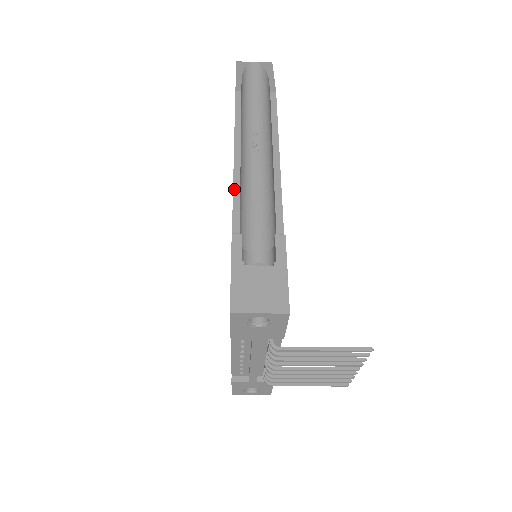
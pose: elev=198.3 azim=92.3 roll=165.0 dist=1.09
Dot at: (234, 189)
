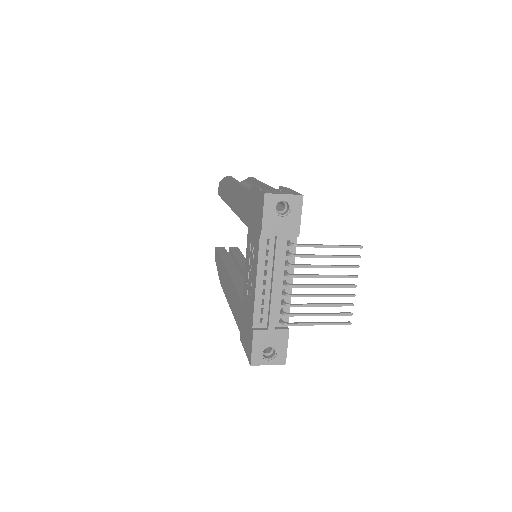
Dot at: (243, 186)
